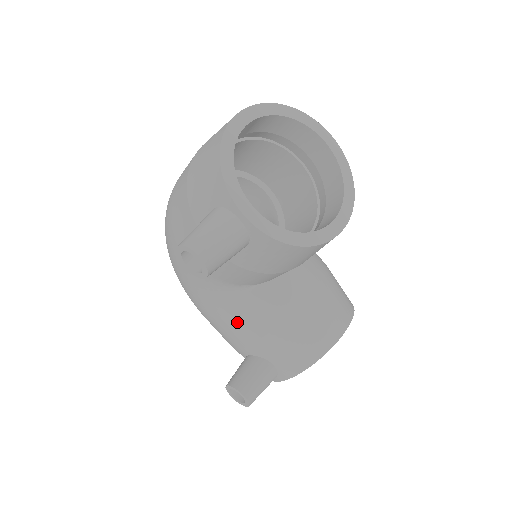
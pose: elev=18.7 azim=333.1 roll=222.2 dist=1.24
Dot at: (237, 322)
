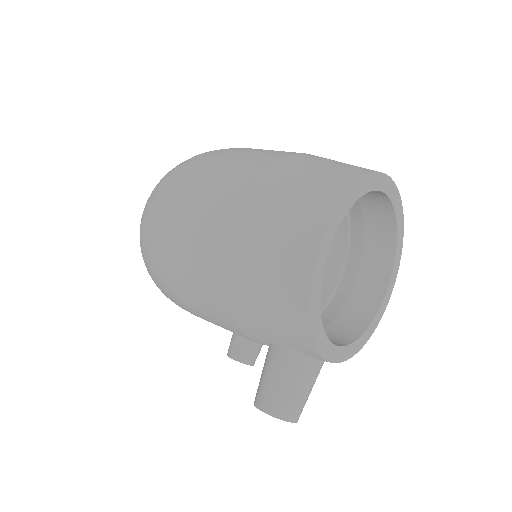
Dot at: occluded
